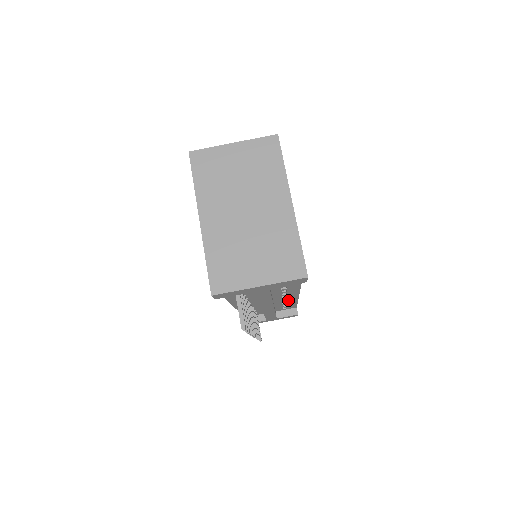
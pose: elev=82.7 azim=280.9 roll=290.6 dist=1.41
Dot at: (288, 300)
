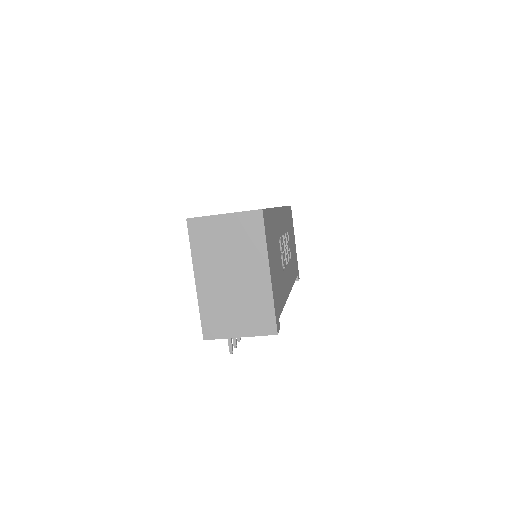
Dot at: occluded
